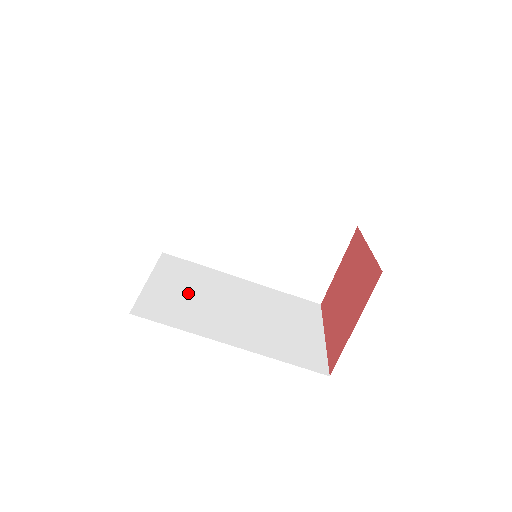
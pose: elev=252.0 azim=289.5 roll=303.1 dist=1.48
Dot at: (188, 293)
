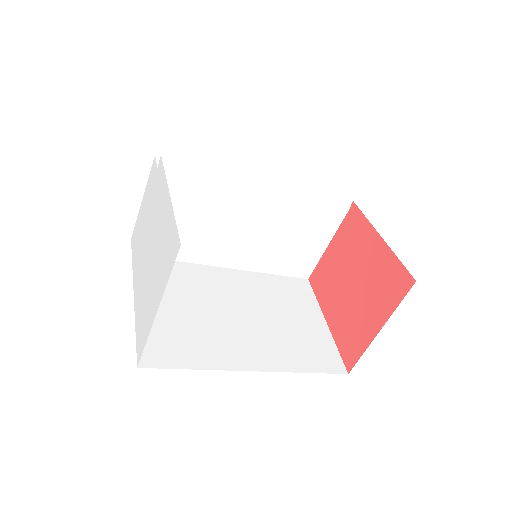
Dot at: (184, 311)
